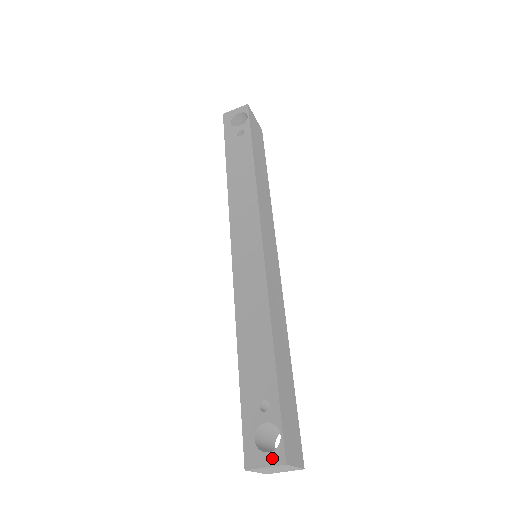
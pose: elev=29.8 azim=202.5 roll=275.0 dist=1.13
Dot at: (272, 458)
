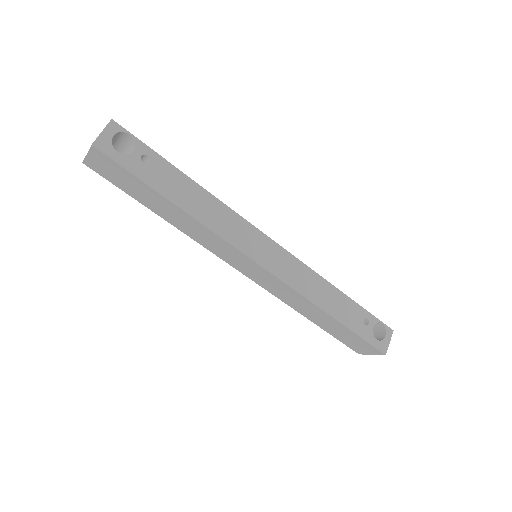
Dot at: (388, 336)
